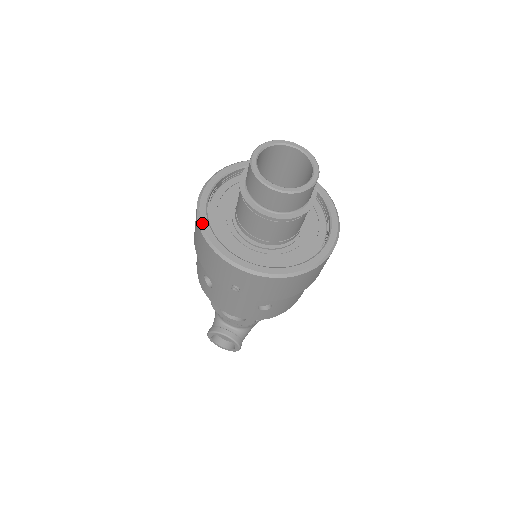
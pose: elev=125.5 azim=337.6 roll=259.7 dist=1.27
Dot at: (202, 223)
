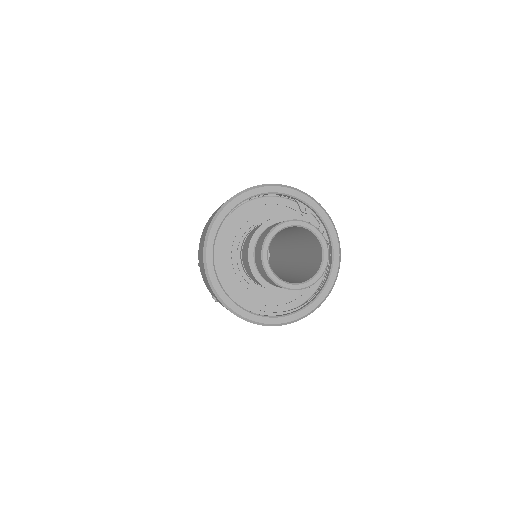
Dot at: (208, 243)
